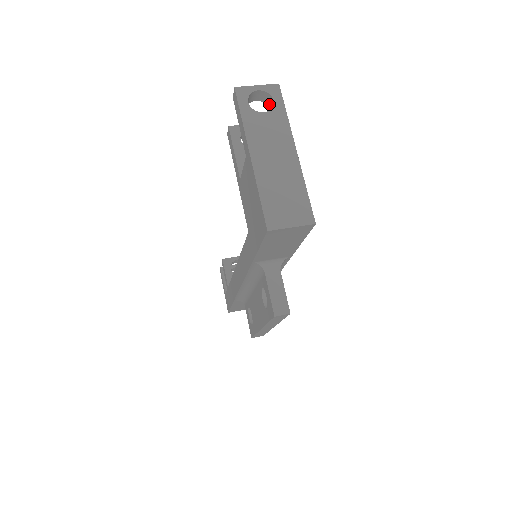
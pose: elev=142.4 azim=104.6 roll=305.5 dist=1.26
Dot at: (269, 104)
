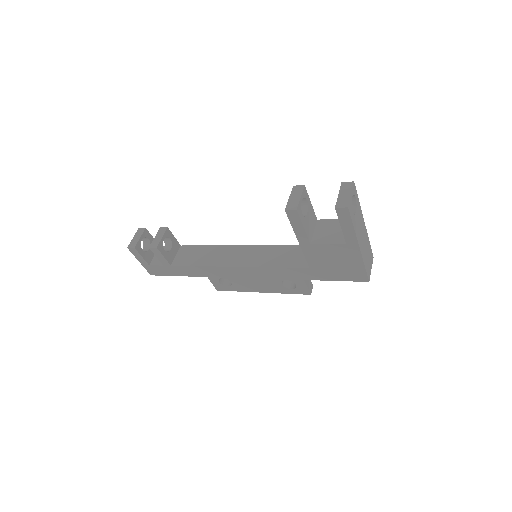
Dot at: occluded
